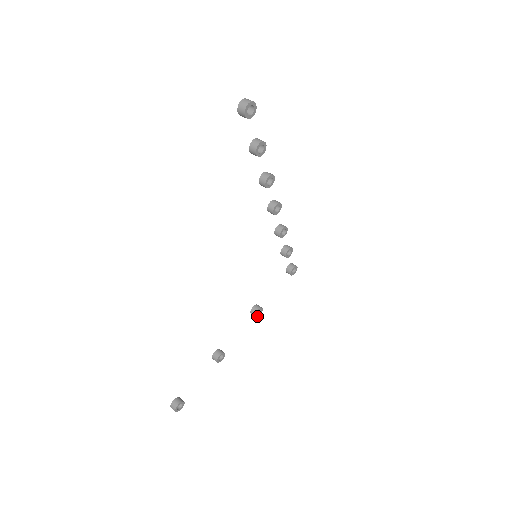
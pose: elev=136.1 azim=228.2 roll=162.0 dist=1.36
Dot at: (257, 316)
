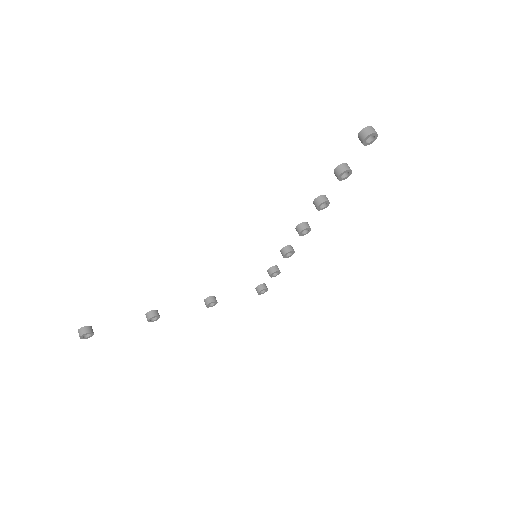
Dot at: (208, 306)
